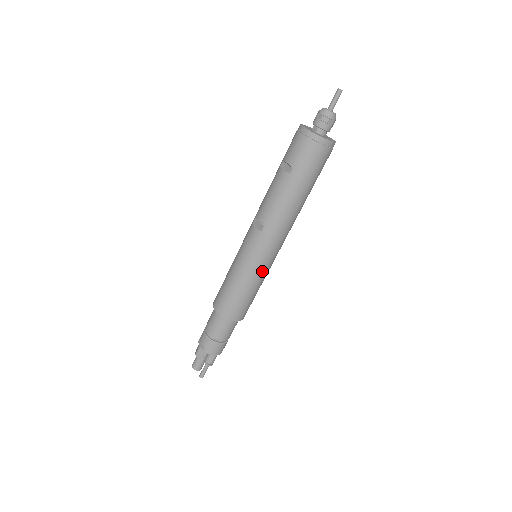
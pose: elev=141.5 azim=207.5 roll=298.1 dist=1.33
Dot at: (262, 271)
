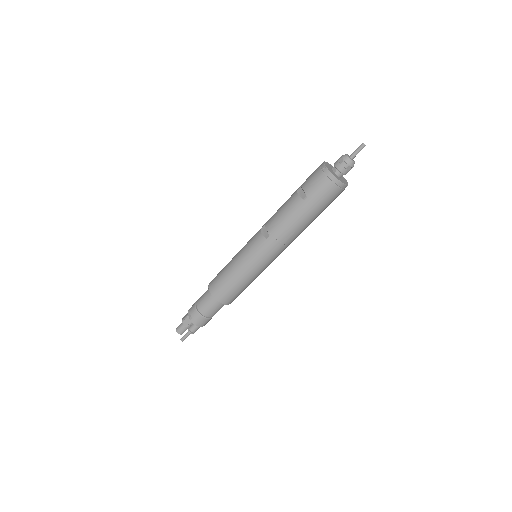
Dot at: (258, 270)
